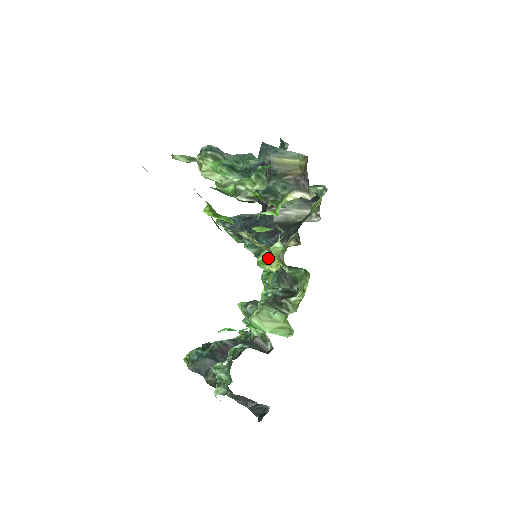
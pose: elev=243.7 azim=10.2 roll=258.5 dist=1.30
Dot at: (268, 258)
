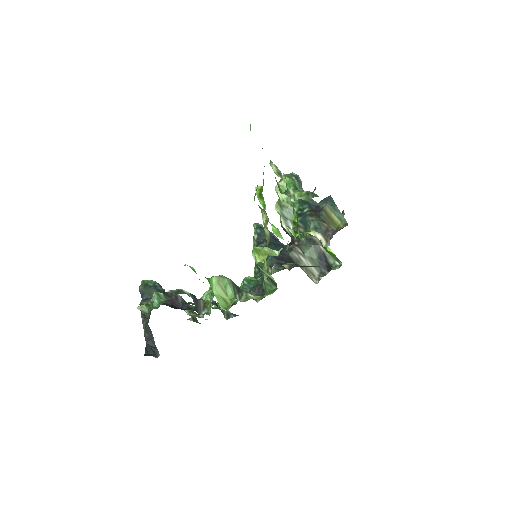
Dot at: (263, 251)
